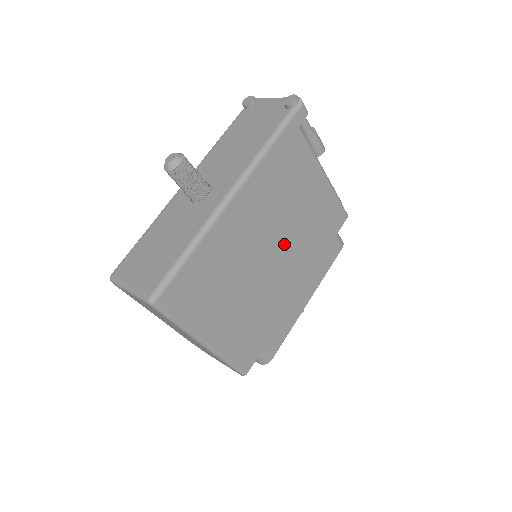
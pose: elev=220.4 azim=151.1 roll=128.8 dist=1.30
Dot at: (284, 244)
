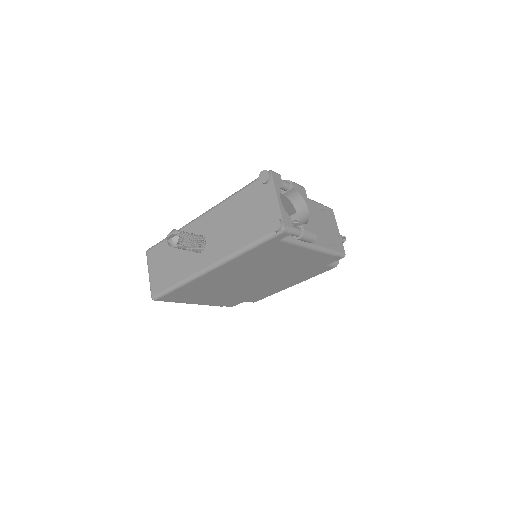
Dot at: (264, 276)
